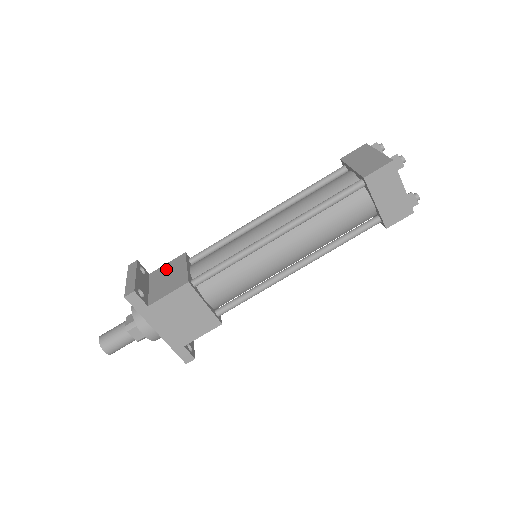
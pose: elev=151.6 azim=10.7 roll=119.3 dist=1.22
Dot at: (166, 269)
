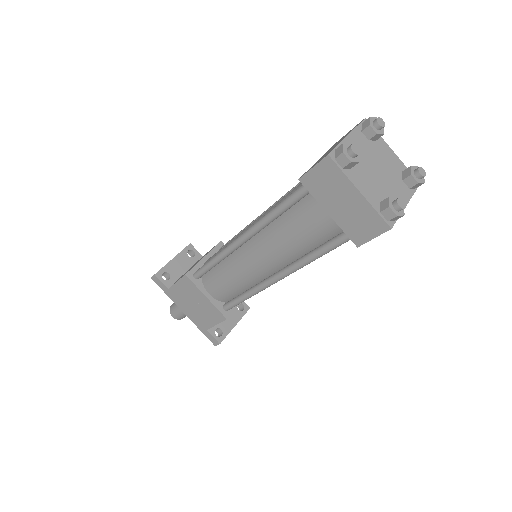
Dot at: (204, 255)
